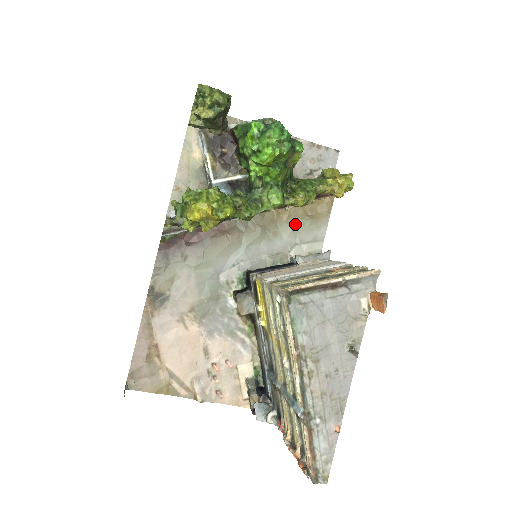
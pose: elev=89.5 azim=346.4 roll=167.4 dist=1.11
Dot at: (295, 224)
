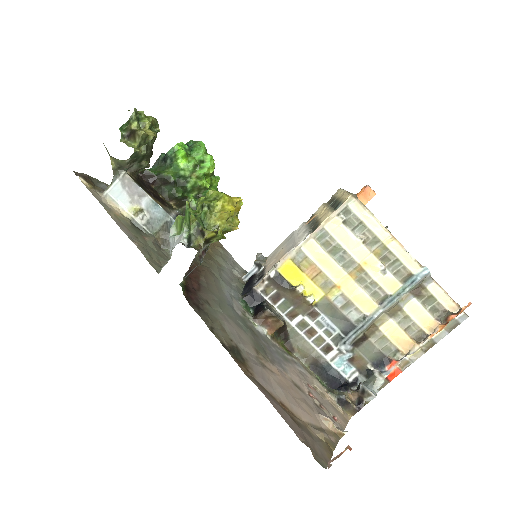
Dot at: (218, 254)
